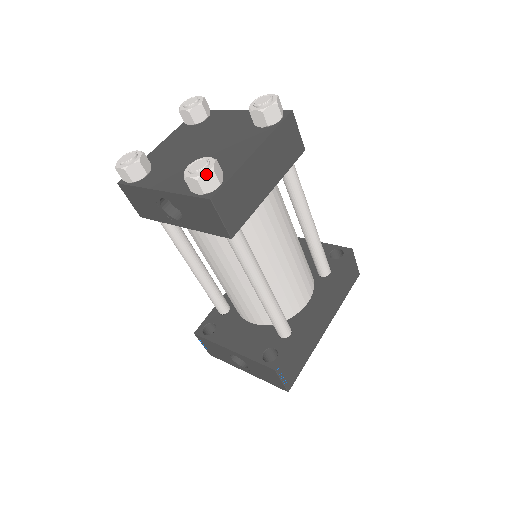
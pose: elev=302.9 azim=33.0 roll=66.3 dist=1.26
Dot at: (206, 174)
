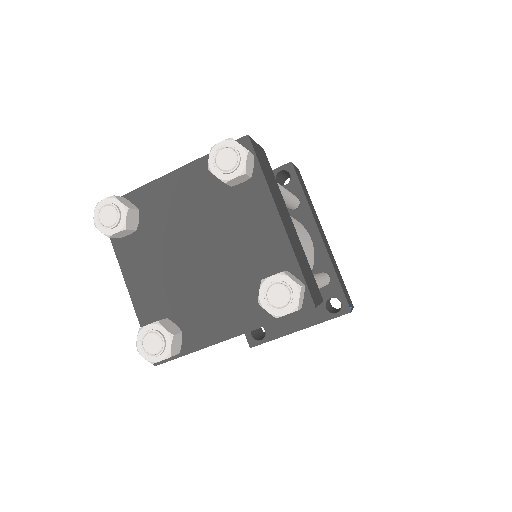
Dot at: (299, 297)
